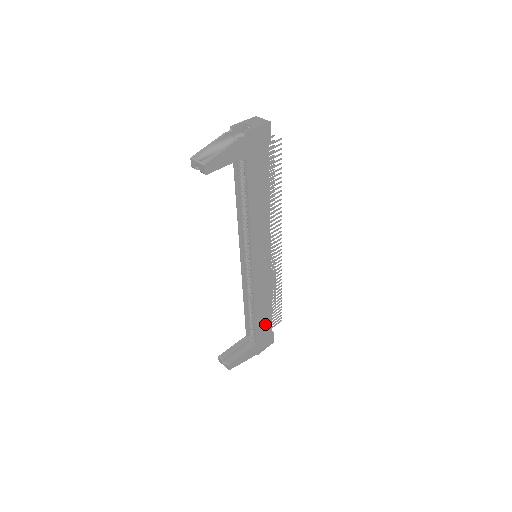
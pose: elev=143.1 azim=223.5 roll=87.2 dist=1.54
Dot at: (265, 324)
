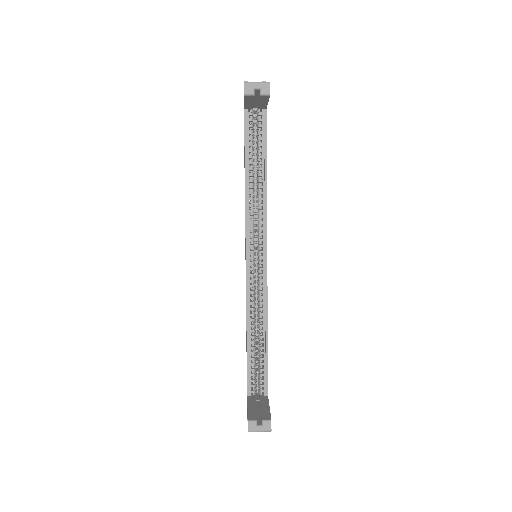
Dot at: occluded
